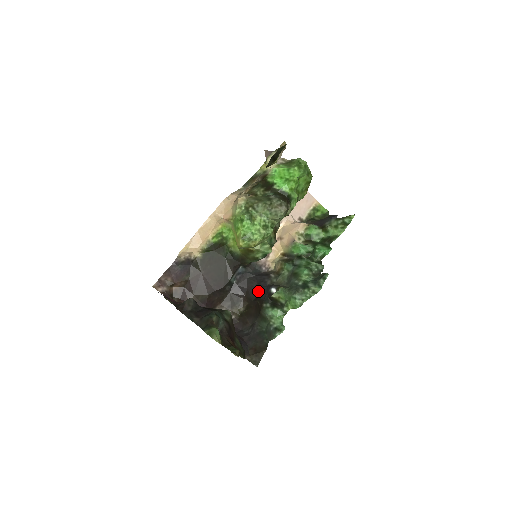
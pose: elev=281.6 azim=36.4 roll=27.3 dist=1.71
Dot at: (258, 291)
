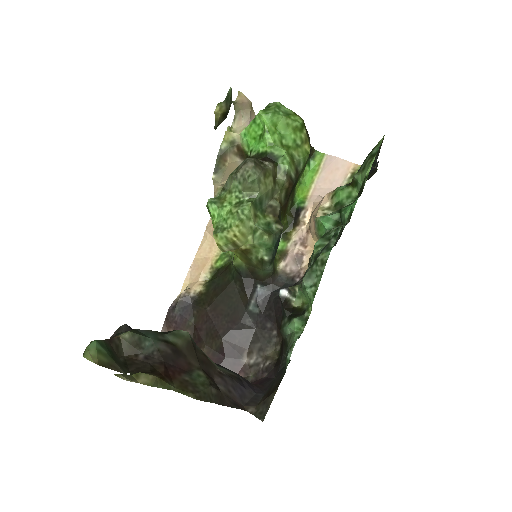
Dot at: occluded
